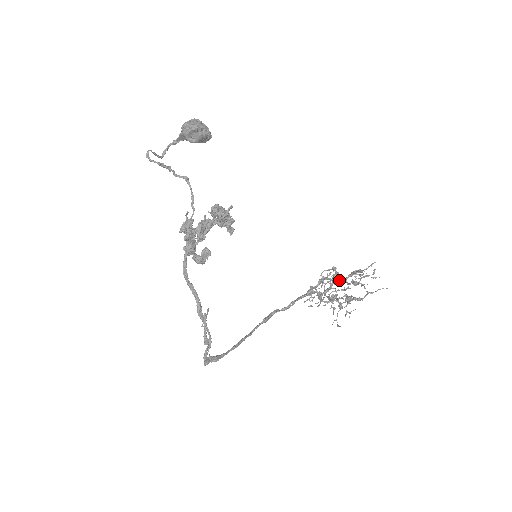
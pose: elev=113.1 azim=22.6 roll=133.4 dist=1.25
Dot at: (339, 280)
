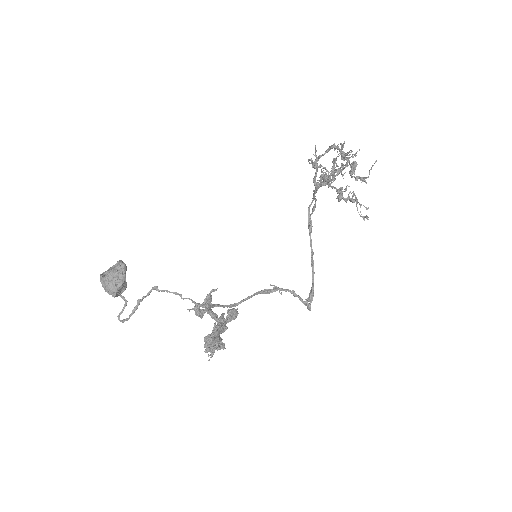
Dot at: (328, 151)
